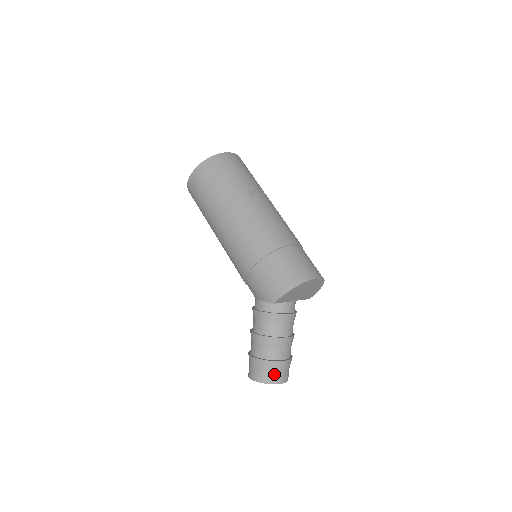
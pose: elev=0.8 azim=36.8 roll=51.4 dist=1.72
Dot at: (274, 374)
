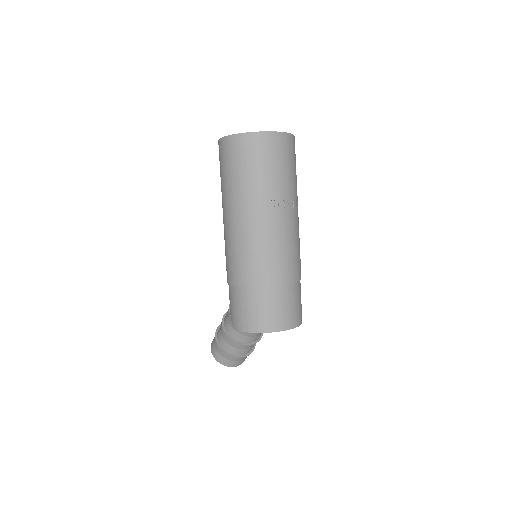
Dot at: (226, 360)
